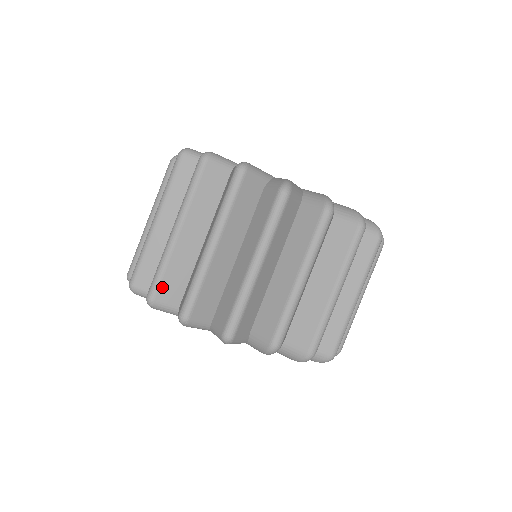
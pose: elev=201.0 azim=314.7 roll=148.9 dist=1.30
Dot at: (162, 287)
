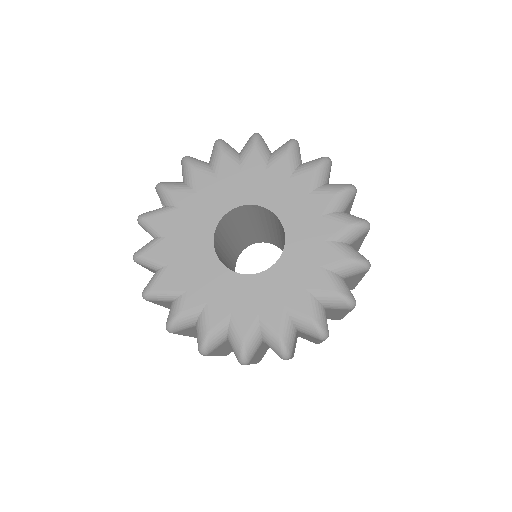
Dot at: occluded
